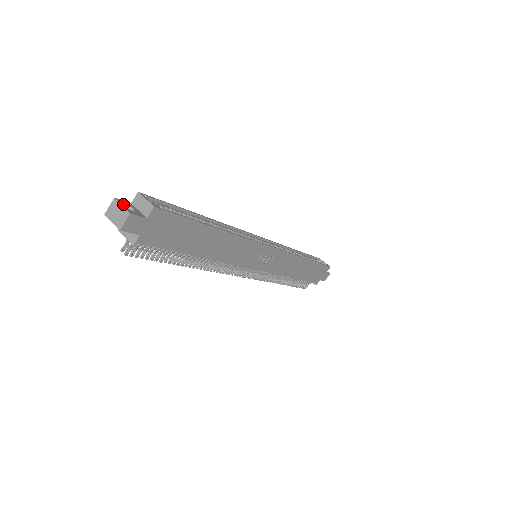
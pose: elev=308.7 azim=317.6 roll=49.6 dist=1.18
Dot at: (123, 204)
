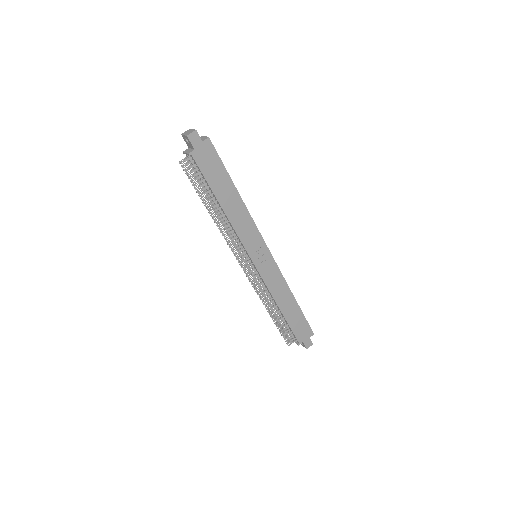
Dot at: occluded
